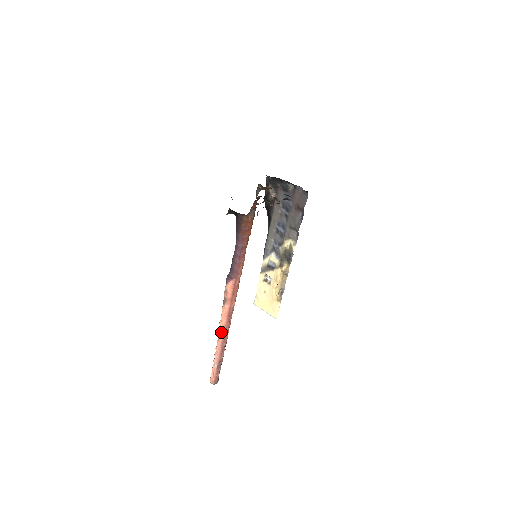
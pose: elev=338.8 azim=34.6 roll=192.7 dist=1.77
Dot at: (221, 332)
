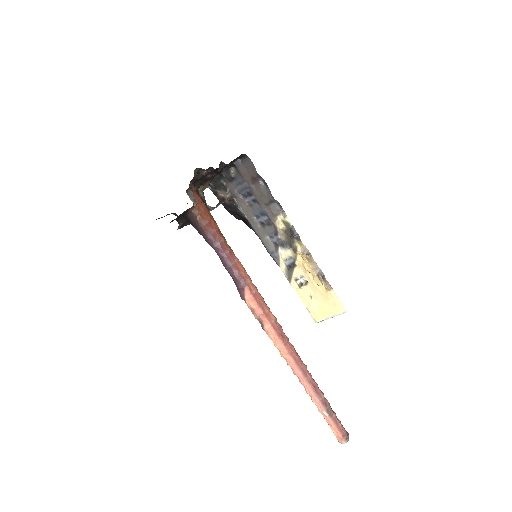
Dot at: (291, 364)
